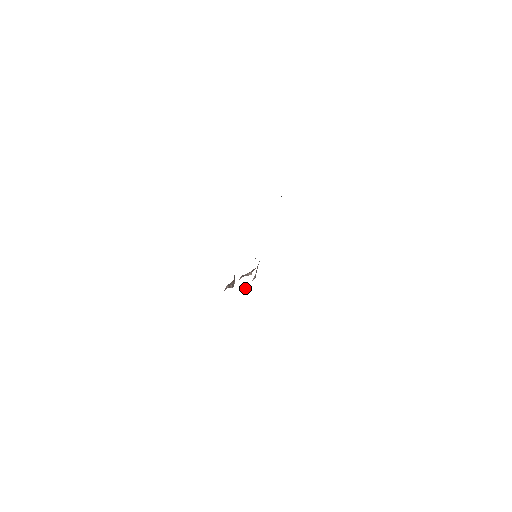
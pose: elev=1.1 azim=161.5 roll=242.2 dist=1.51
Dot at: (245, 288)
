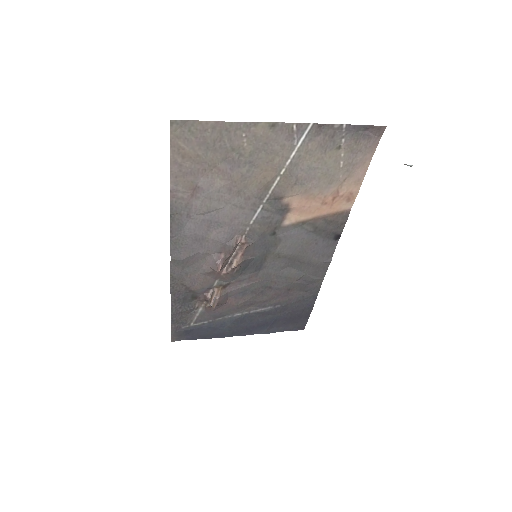
Dot at: (217, 265)
